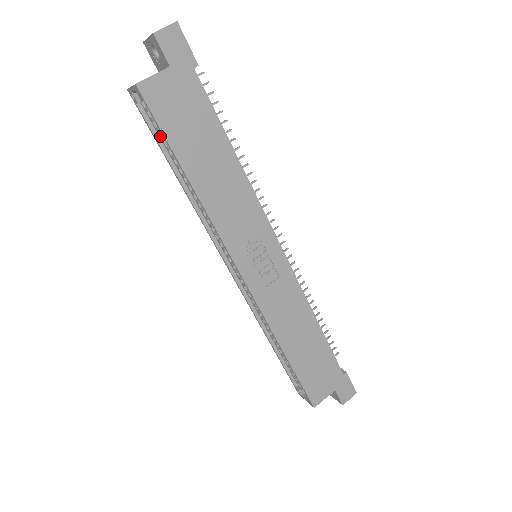
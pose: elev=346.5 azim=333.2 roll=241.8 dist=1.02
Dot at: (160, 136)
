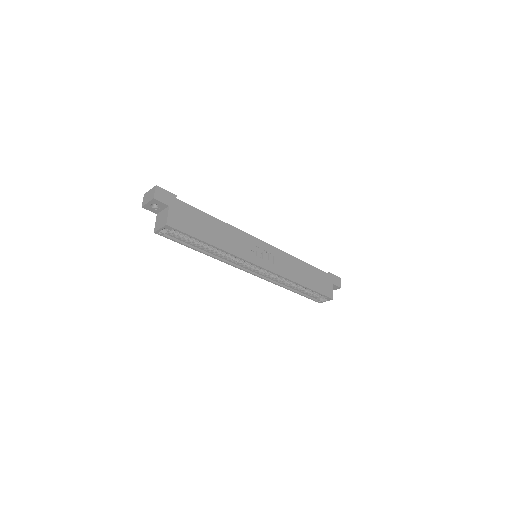
Dot at: (182, 240)
